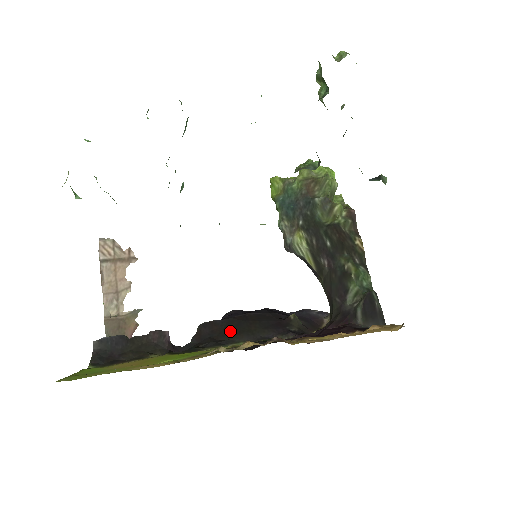
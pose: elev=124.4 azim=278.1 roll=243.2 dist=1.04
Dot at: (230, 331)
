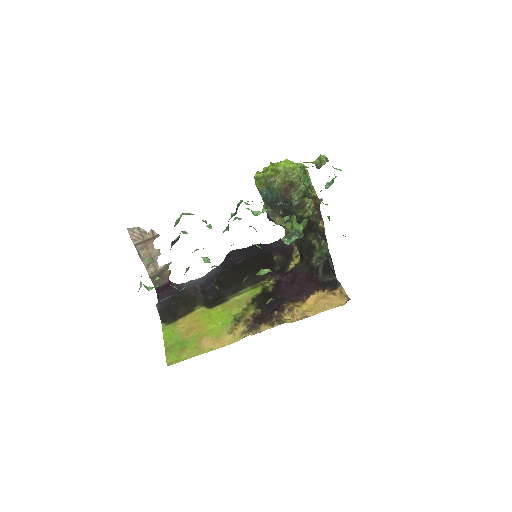
Dot at: (238, 278)
